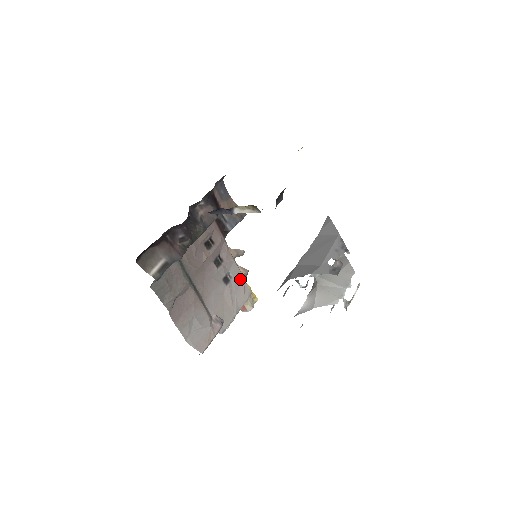
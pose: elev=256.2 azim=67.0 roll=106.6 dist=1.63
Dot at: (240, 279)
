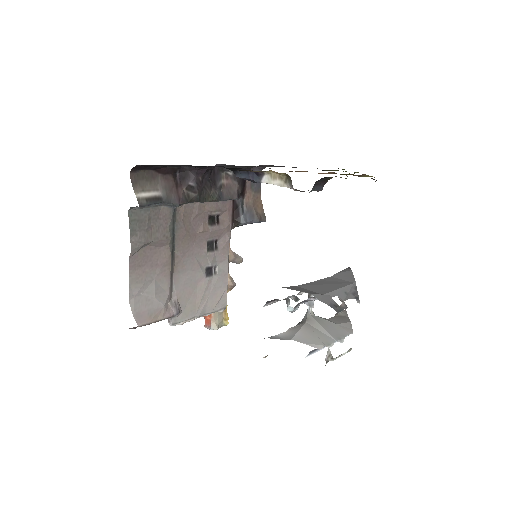
Dot at: (223, 282)
